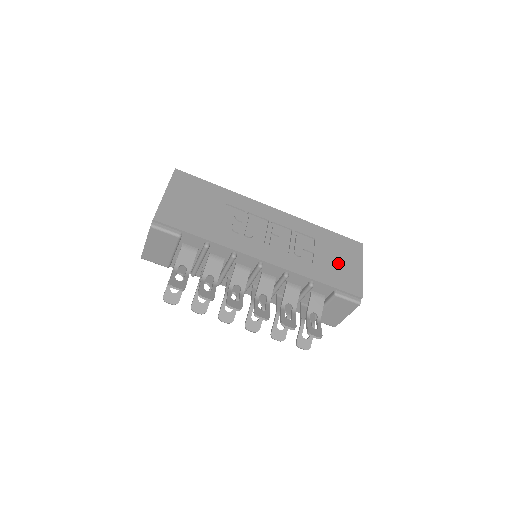
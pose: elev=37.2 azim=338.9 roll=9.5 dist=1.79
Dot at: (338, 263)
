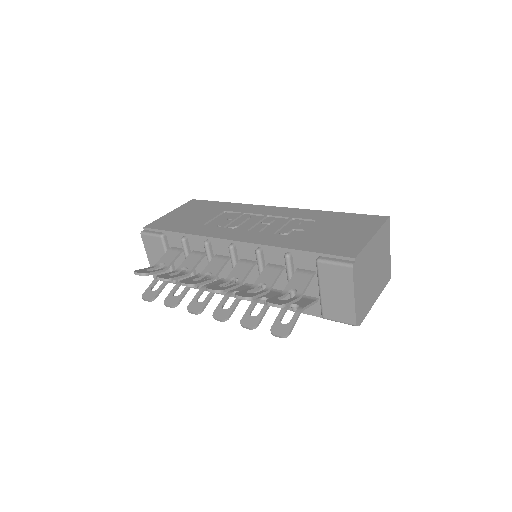
Dot at: (336, 234)
